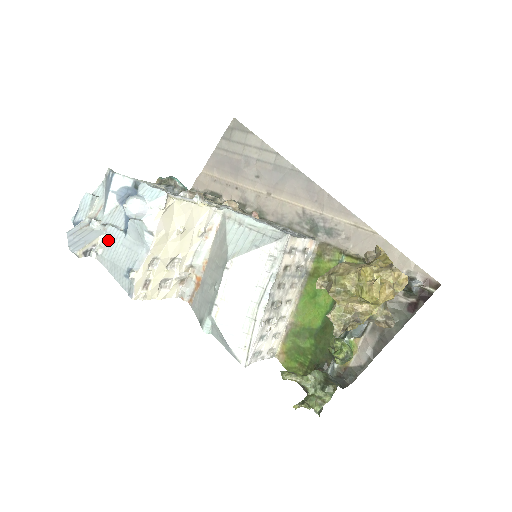
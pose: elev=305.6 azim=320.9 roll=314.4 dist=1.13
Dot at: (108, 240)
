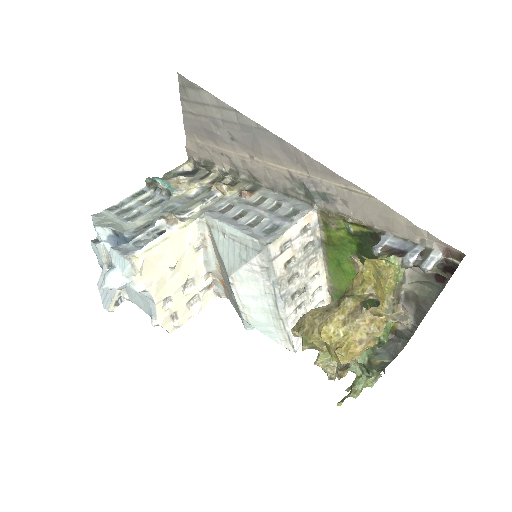
Dot at: (126, 287)
